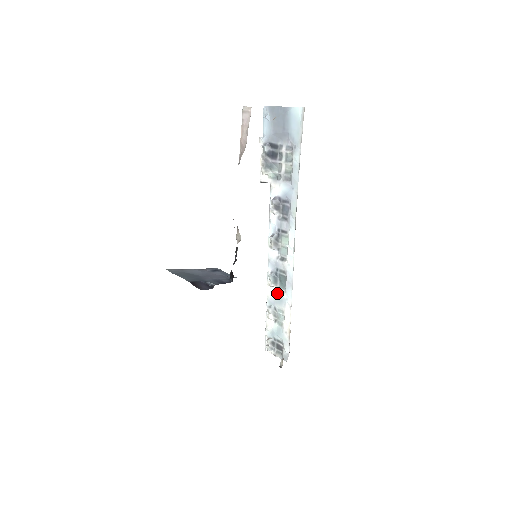
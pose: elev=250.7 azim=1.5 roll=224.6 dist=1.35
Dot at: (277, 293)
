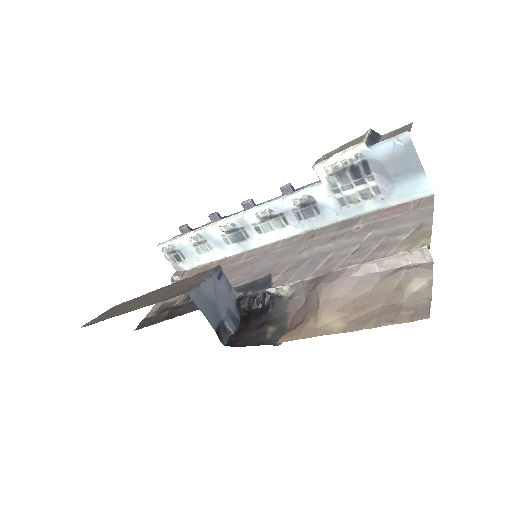
Dot at: (221, 238)
